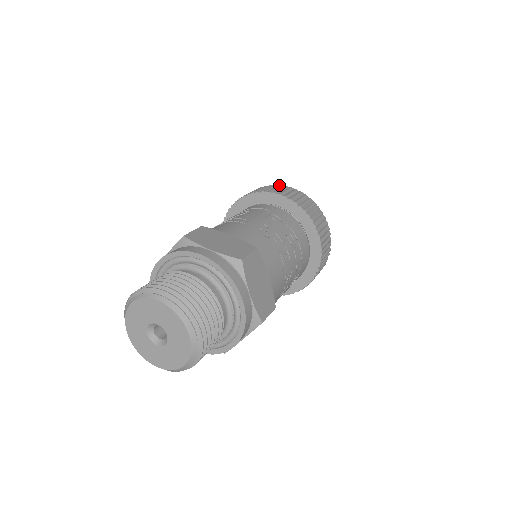
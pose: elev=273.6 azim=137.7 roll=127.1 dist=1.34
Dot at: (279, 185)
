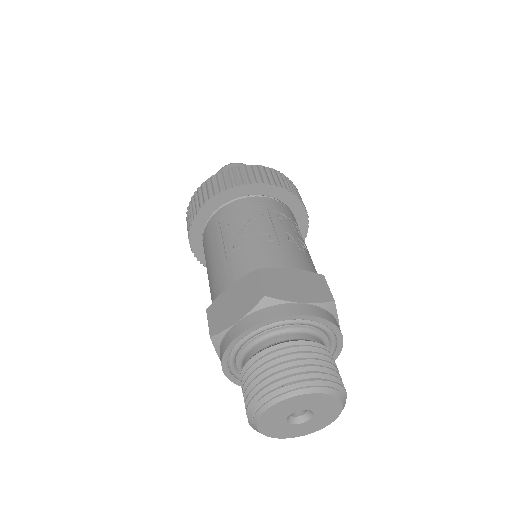
Dot at: (249, 166)
